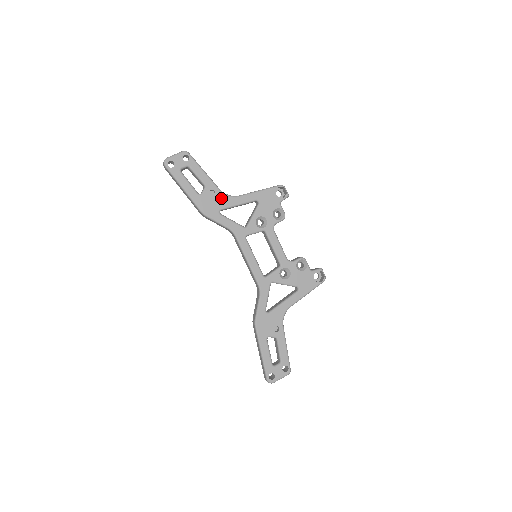
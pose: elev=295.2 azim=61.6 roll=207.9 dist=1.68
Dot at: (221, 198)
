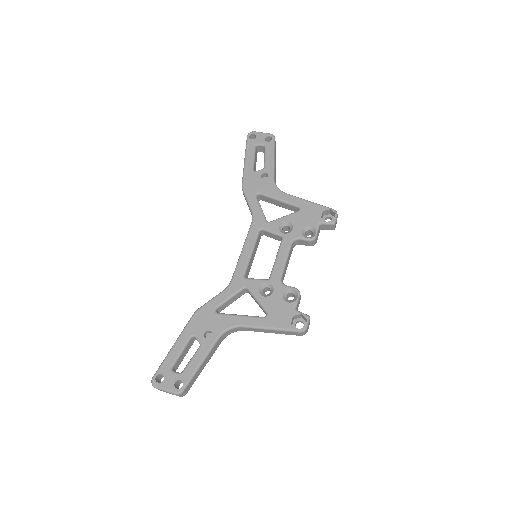
Dot at: (268, 184)
